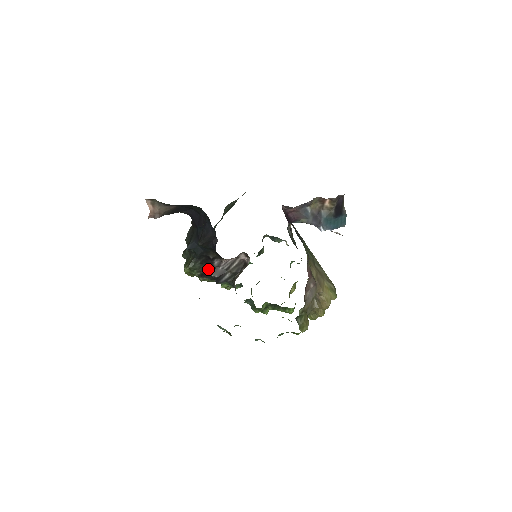
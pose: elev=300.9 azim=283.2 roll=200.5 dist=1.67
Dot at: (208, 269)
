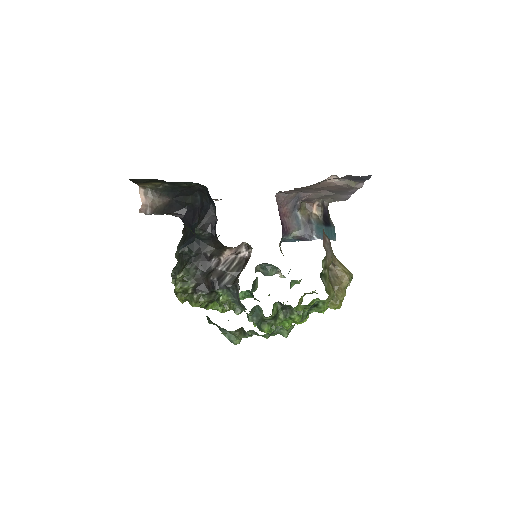
Dot at: (204, 275)
